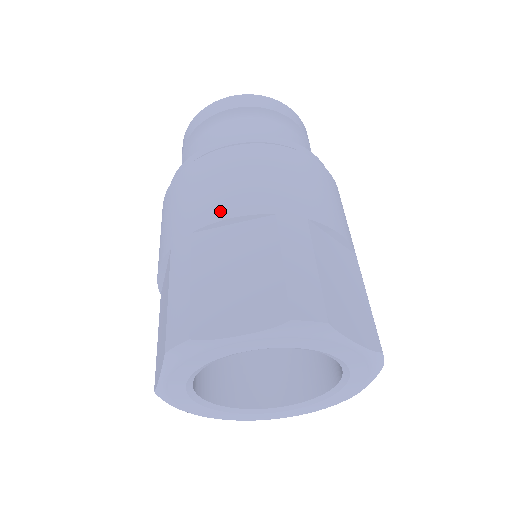
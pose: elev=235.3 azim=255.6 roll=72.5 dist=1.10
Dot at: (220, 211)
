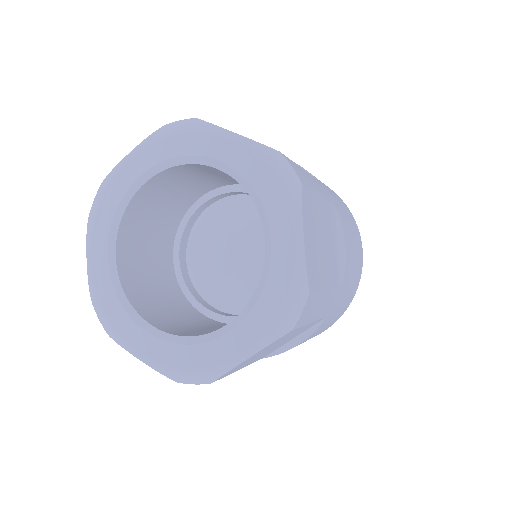
Dot at: occluded
